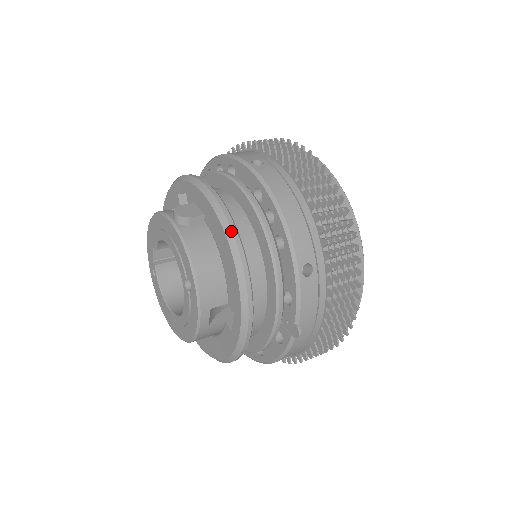
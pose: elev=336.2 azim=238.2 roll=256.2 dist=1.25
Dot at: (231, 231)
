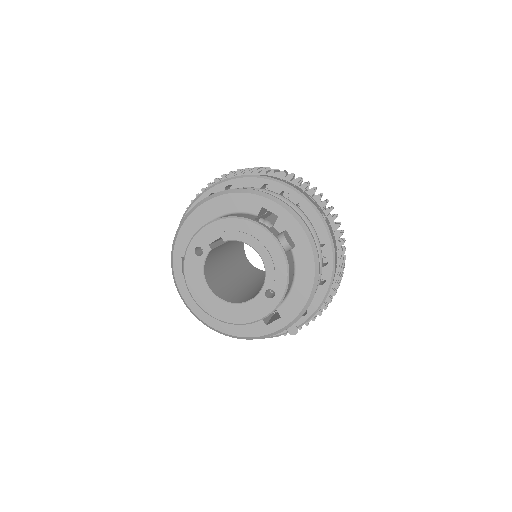
Dot at: (319, 272)
